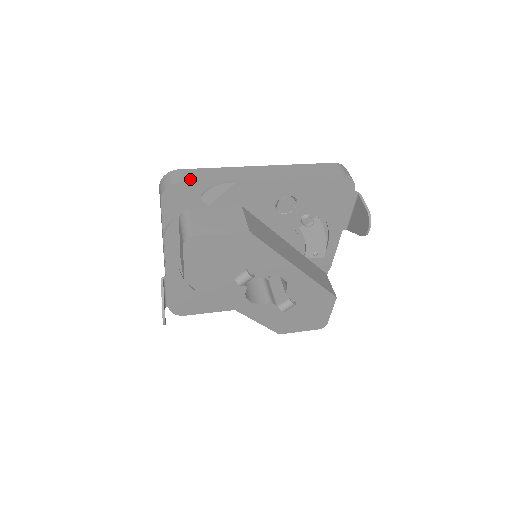
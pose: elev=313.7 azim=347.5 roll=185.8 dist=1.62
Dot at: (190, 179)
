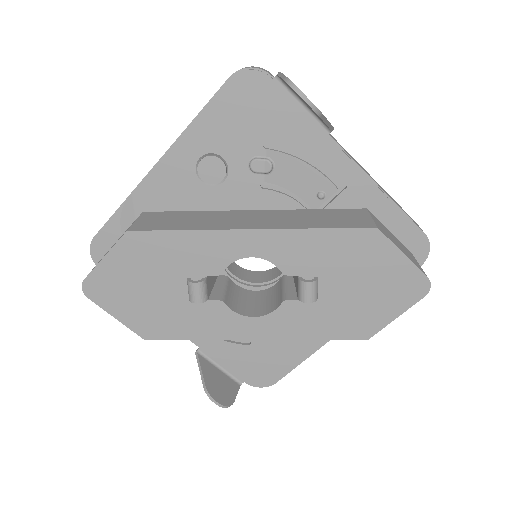
Dot at: (101, 228)
